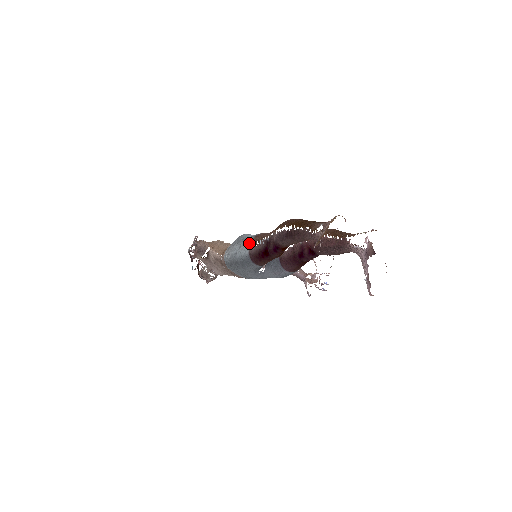
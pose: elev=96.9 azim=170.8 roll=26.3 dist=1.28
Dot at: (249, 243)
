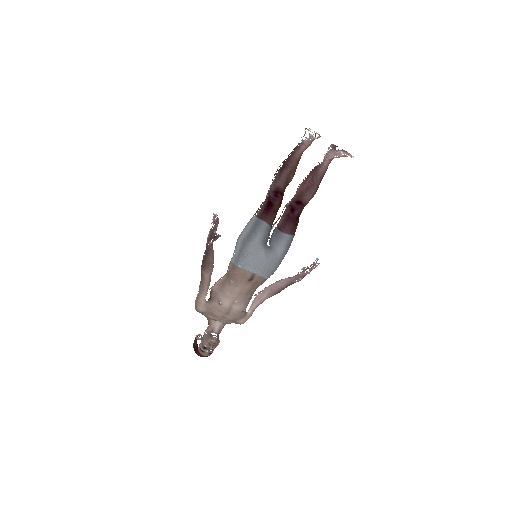
Dot at: (253, 215)
